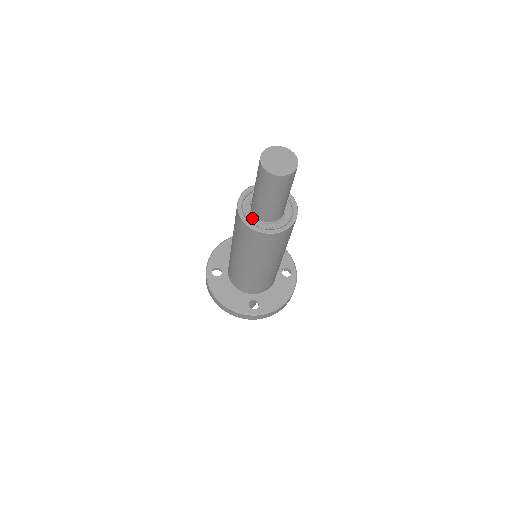
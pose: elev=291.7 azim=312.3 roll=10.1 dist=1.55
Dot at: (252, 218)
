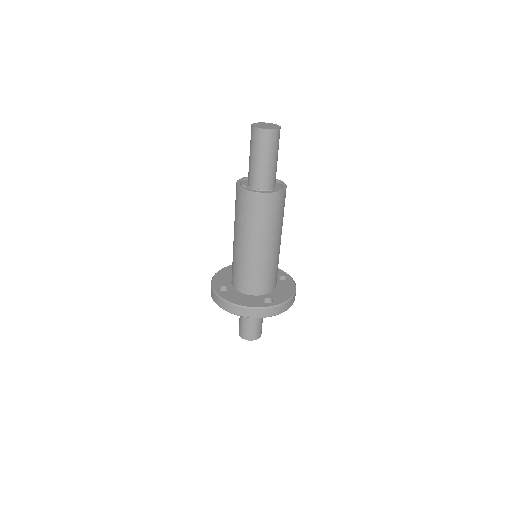
Dot at: occluded
